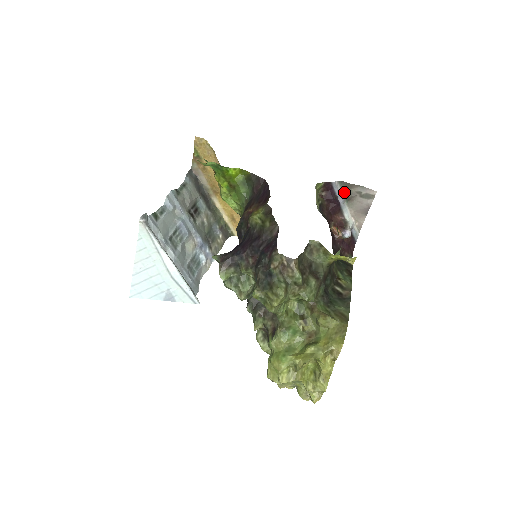
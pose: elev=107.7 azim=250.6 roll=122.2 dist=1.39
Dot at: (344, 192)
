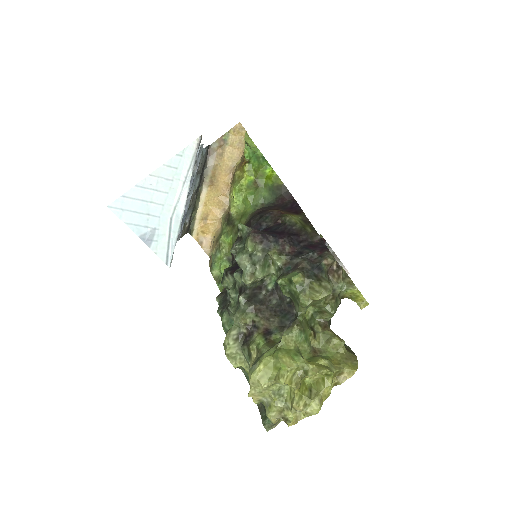
Dot at: occluded
